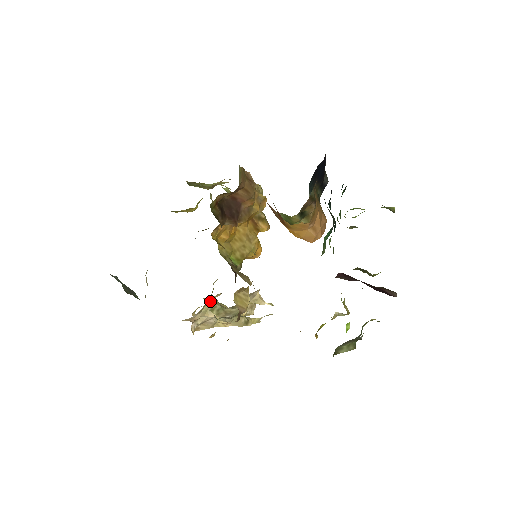
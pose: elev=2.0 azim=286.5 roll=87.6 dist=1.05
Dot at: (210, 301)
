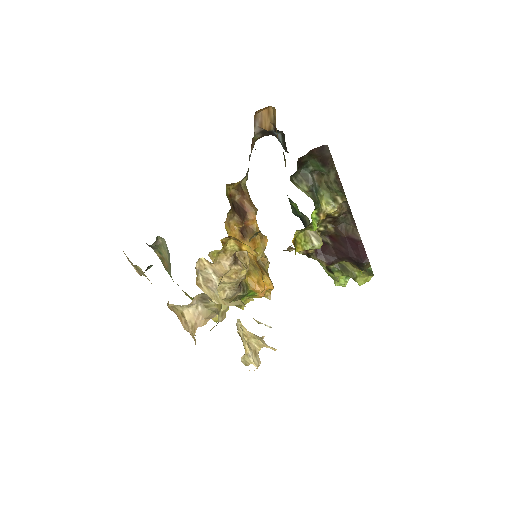
Dot at: (216, 310)
